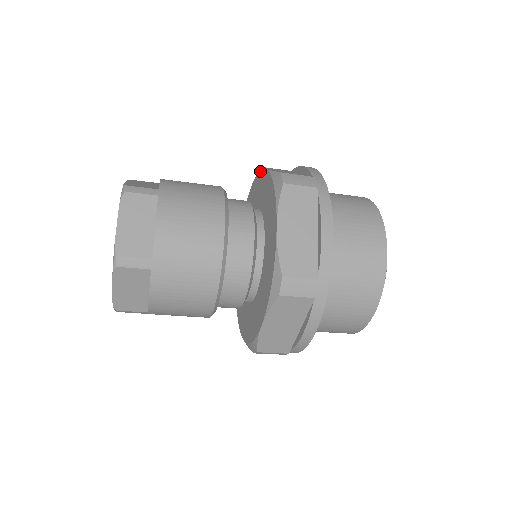
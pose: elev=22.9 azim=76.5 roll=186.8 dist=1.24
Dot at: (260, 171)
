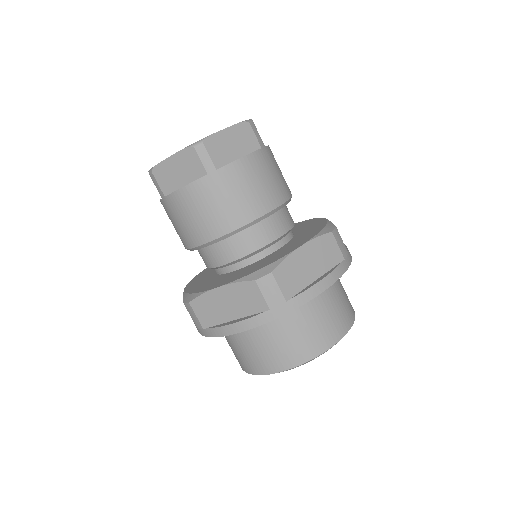
Dot at: (318, 218)
